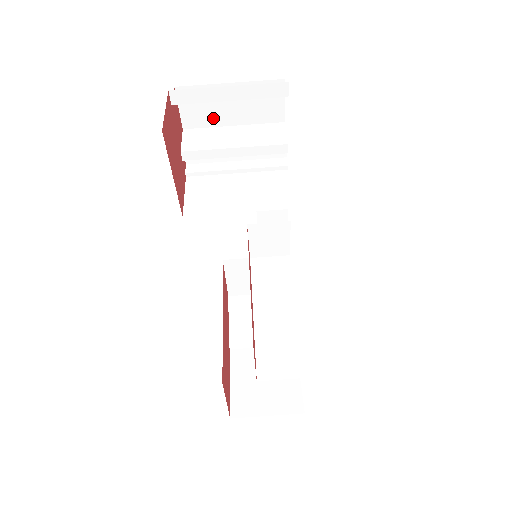
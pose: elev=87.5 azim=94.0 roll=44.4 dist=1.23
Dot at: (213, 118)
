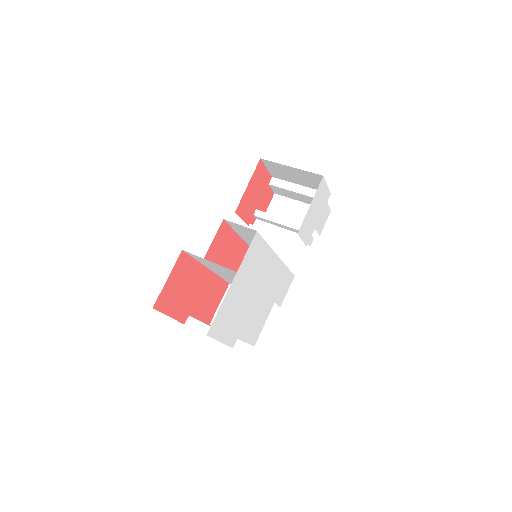
Dot at: occluded
